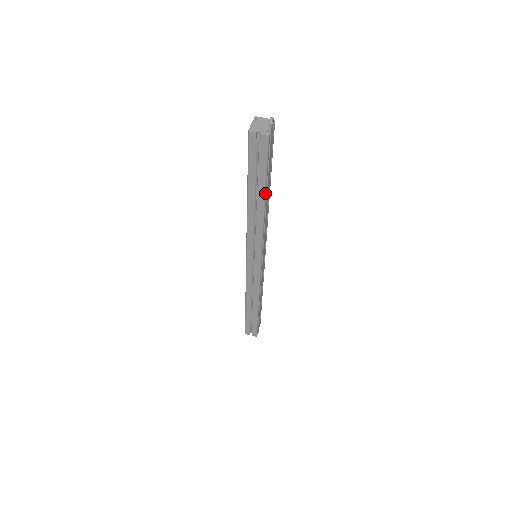
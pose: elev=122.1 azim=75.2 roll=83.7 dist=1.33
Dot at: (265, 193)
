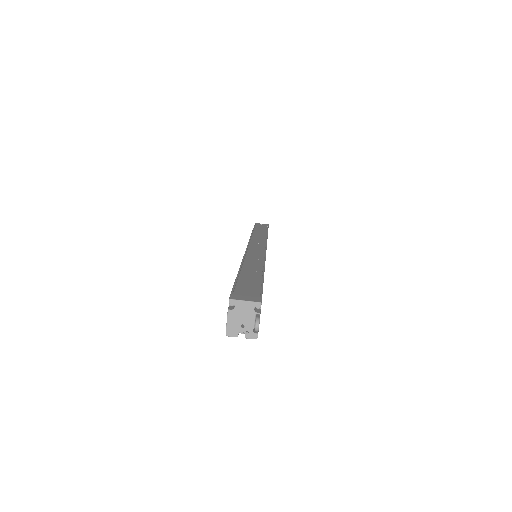
Dot at: occluded
